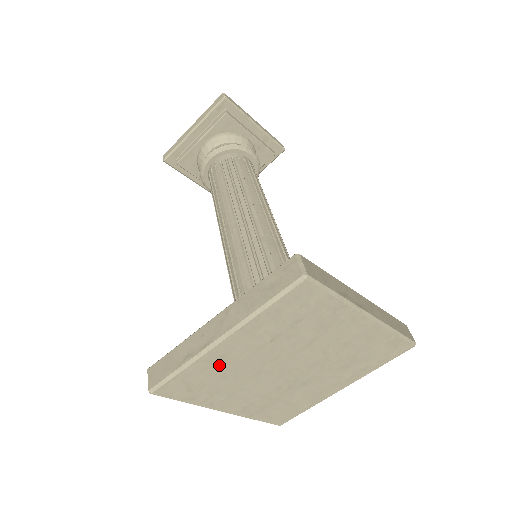
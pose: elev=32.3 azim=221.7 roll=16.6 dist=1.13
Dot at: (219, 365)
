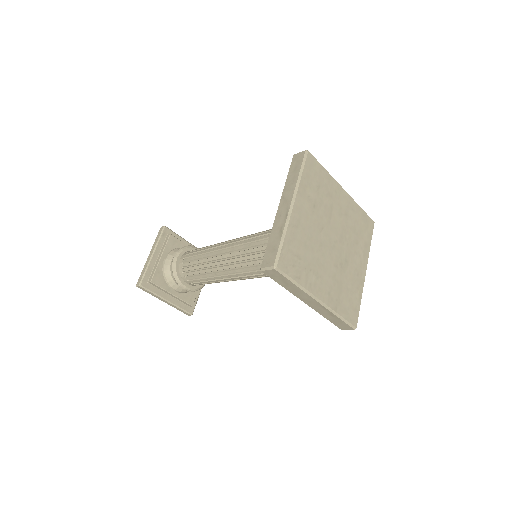
Dot at: (300, 232)
